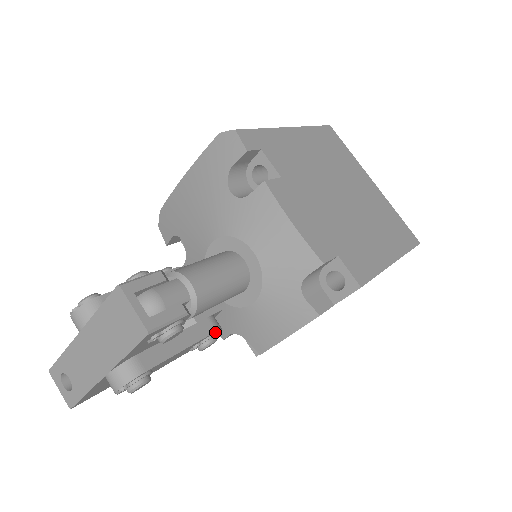
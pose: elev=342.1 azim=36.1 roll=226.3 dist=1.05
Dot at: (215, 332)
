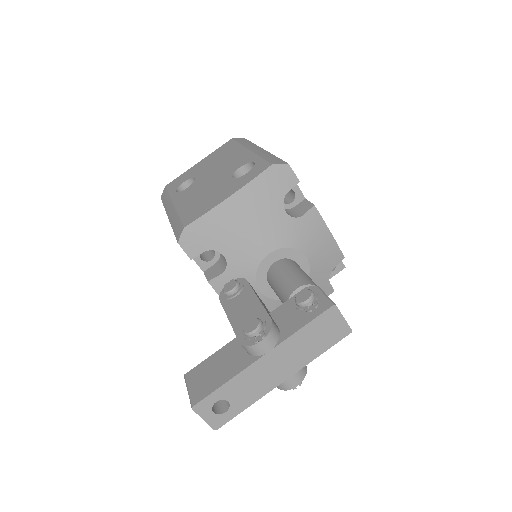
Dot at: occluded
